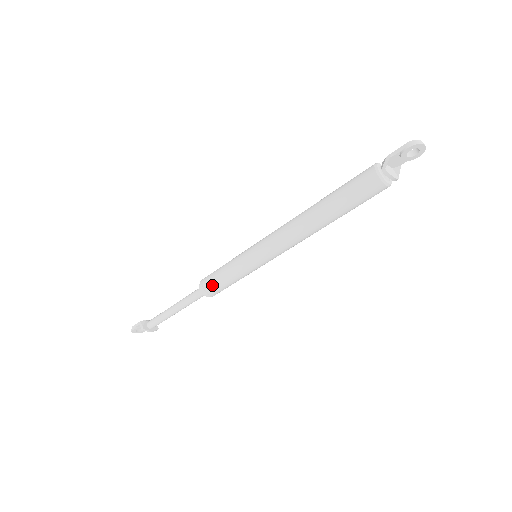
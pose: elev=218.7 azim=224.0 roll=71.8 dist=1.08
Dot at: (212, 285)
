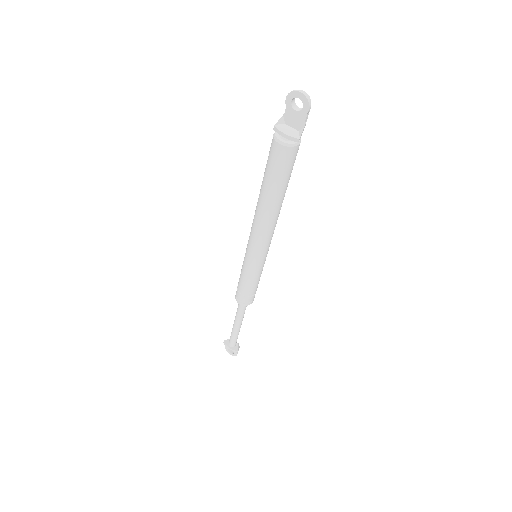
Dot at: (237, 288)
